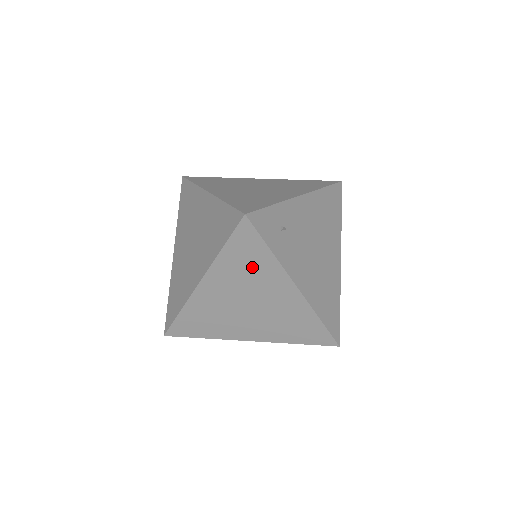
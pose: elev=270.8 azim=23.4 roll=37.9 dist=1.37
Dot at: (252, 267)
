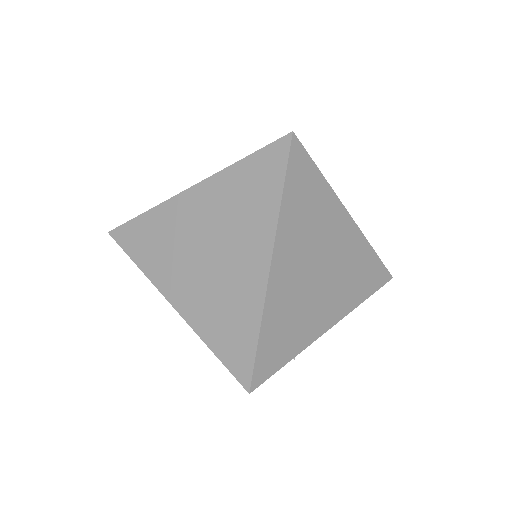
Dot at: (312, 207)
